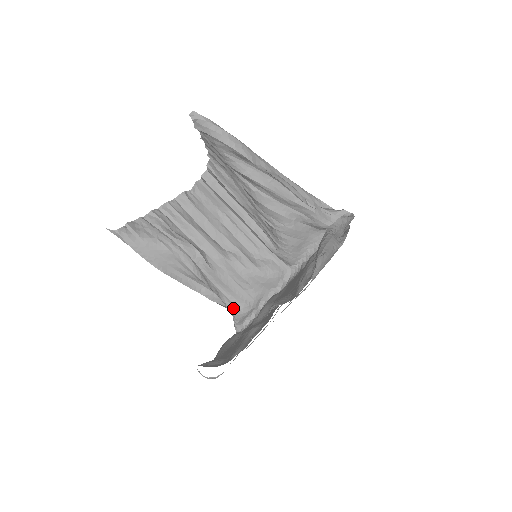
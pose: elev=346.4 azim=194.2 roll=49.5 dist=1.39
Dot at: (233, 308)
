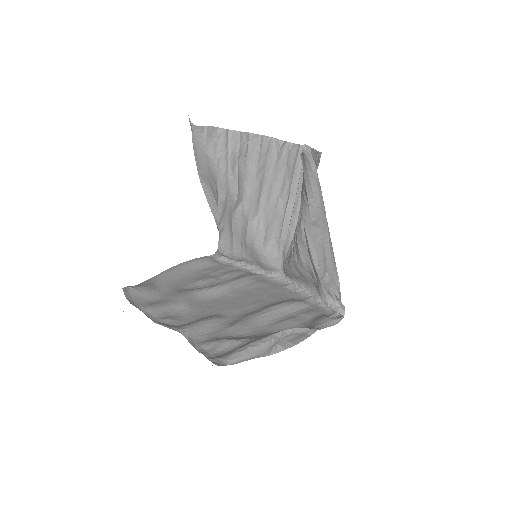
Dot at: (223, 246)
